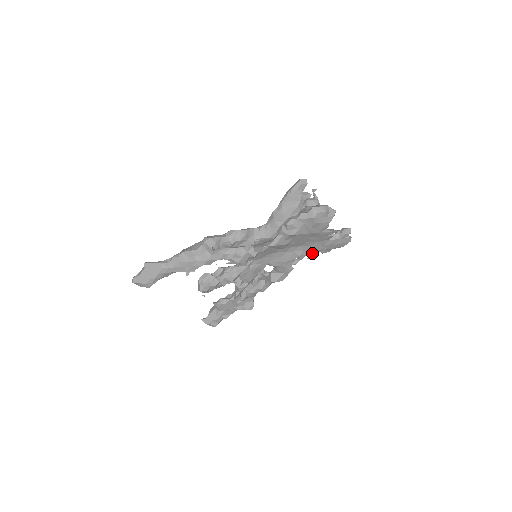
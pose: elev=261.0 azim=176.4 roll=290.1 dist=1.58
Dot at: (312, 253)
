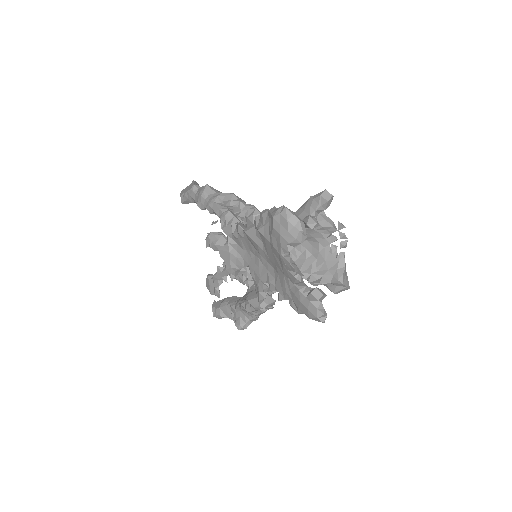
Dot at: (281, 292)
